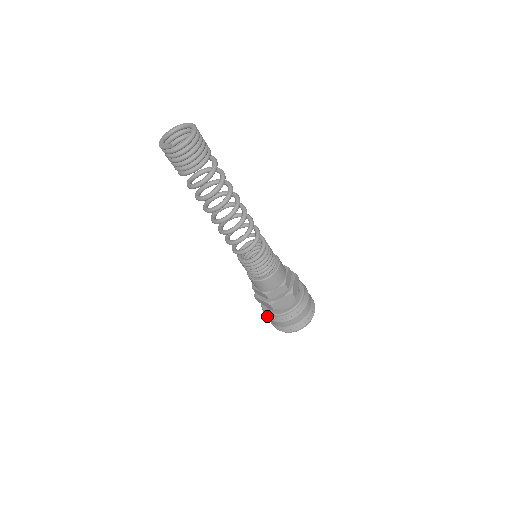
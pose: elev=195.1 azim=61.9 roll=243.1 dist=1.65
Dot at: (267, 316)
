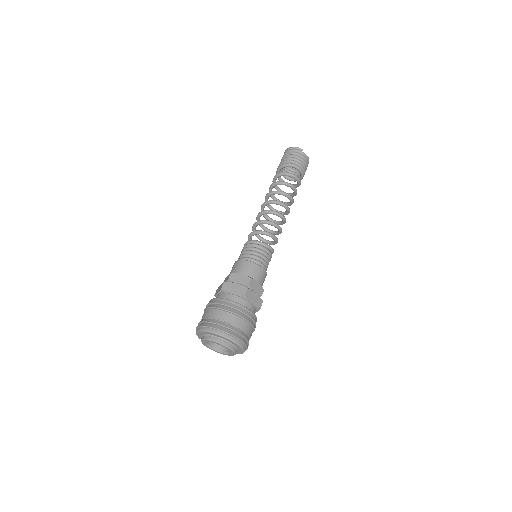
Dot at: (224, 303)
